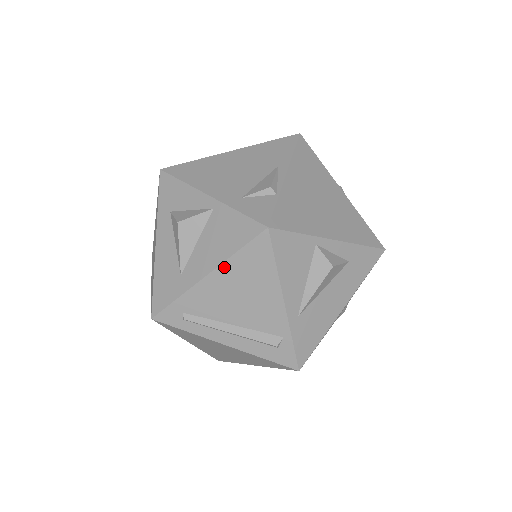
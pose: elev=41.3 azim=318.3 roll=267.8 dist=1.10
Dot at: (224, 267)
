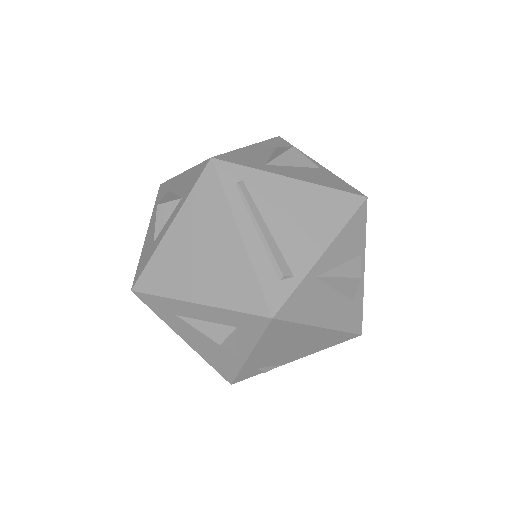
Dot at: (312, 187)
